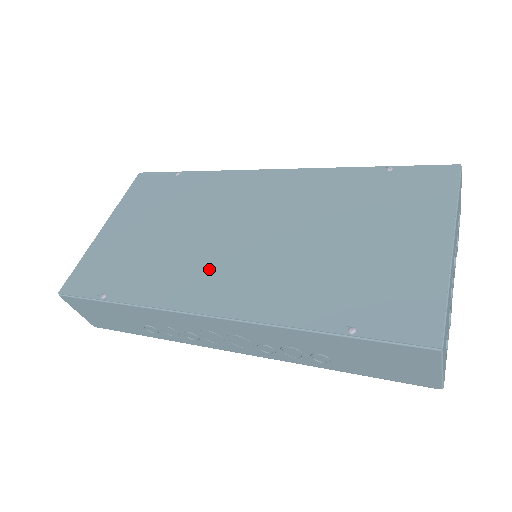
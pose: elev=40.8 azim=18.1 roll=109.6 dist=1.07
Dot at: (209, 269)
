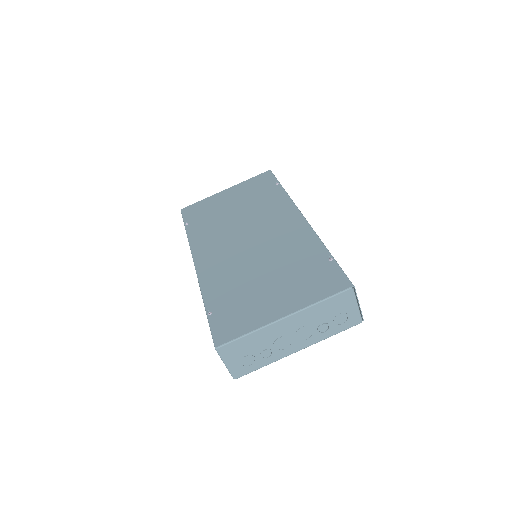
Dot at: (219, 244)
